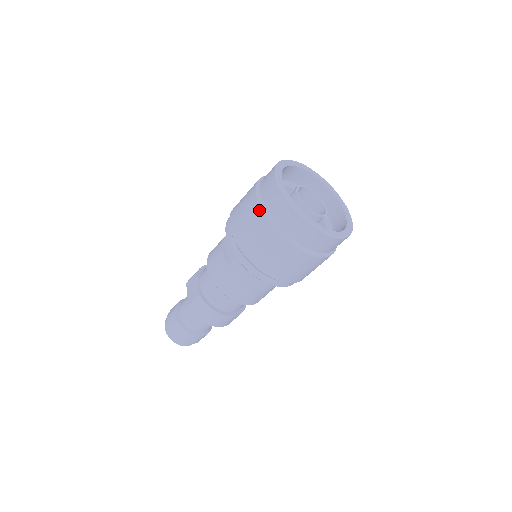
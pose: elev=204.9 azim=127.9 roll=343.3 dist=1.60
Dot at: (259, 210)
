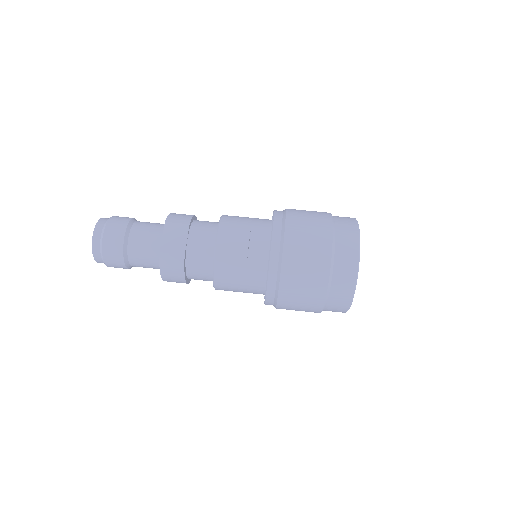
Dot at: (328, 261)
